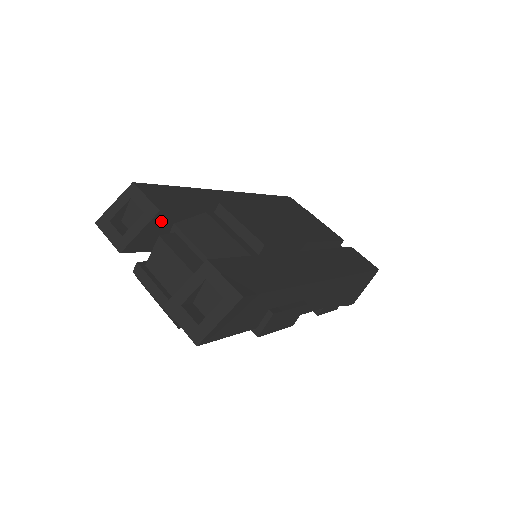
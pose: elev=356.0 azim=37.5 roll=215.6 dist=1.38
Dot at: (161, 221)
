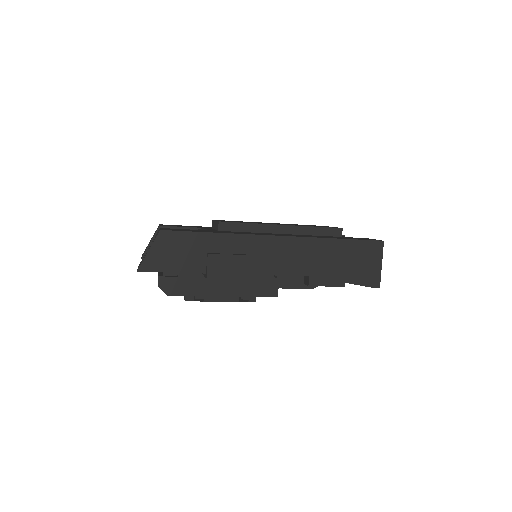
Dot at: occluded
